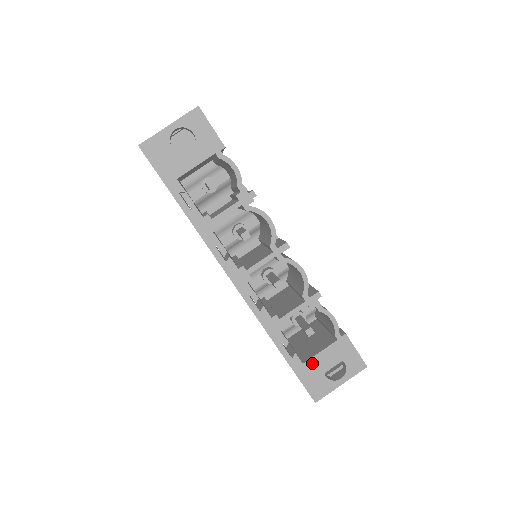
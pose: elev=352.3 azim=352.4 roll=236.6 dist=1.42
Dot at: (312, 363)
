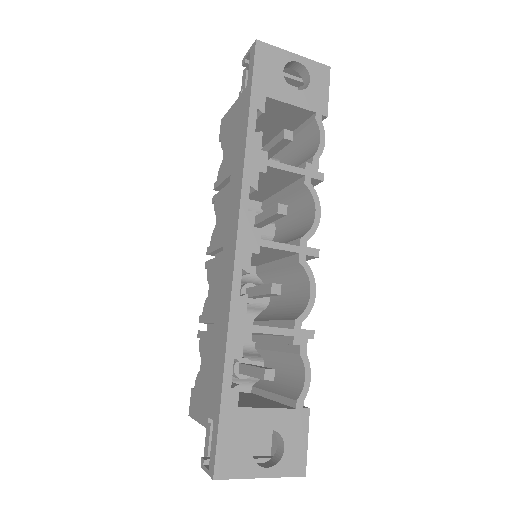
Dot at: (249, 415)
